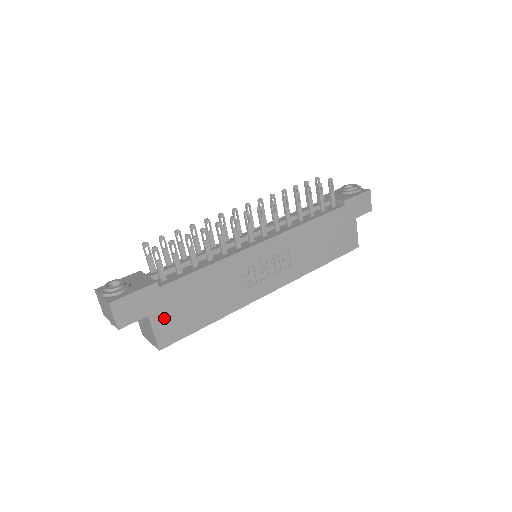
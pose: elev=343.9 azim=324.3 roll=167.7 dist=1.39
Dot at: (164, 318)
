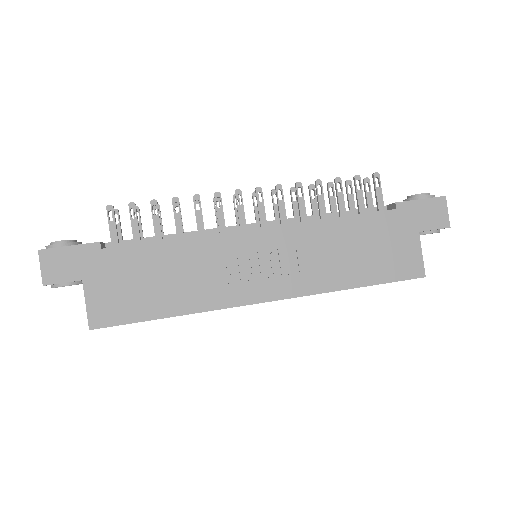
Dot at: (102, 289)
